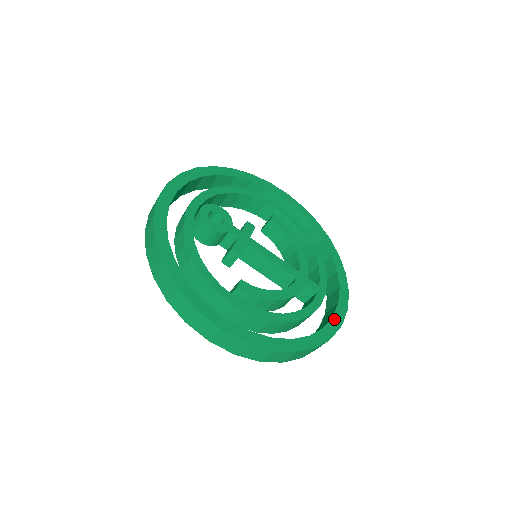
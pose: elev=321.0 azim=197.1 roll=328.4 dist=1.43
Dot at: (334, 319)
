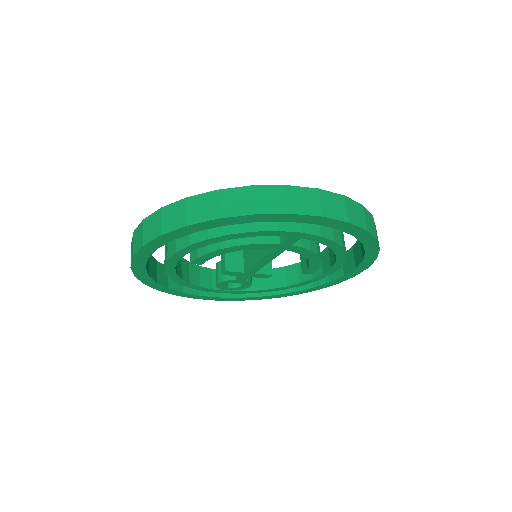
Dot at: occluded
